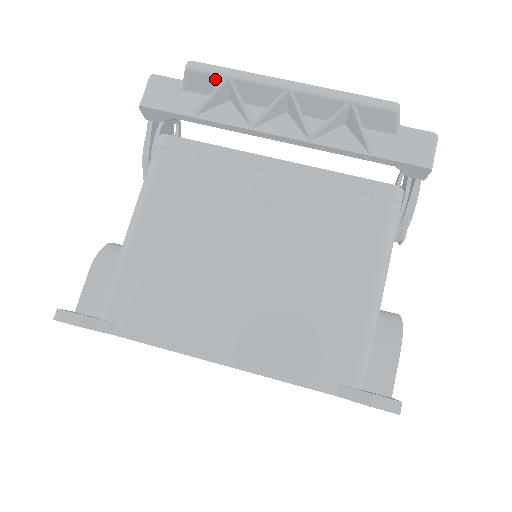
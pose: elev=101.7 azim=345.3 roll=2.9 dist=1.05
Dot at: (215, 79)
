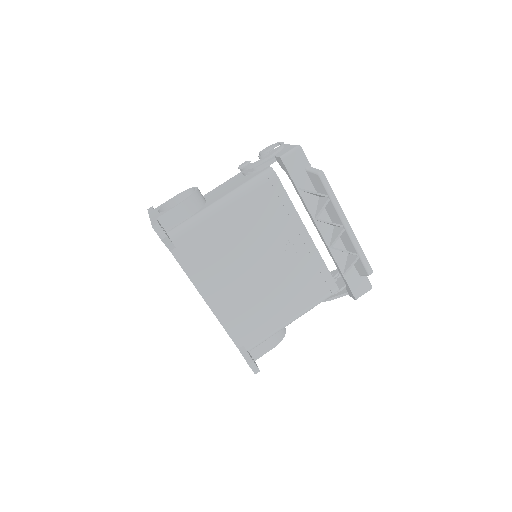
Dot at: (324, 190)
